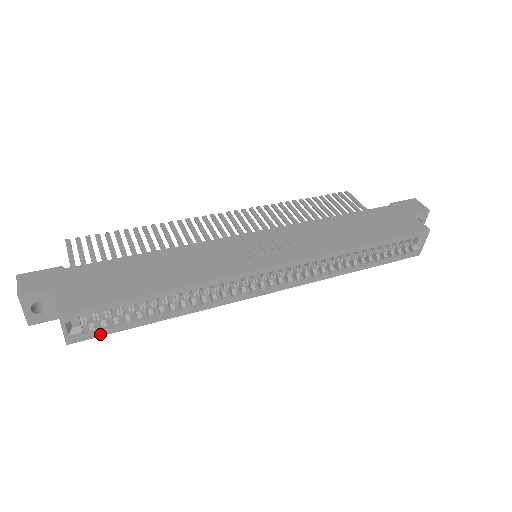
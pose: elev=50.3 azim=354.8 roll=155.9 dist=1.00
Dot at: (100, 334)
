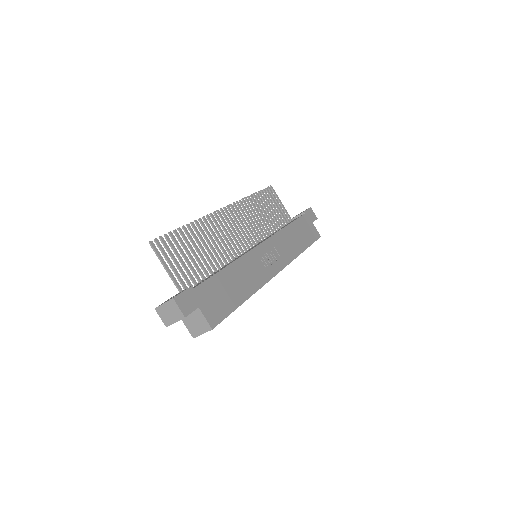
Dot at: occluded
